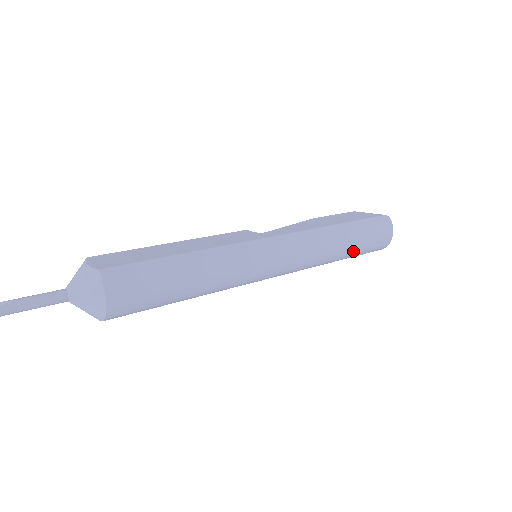
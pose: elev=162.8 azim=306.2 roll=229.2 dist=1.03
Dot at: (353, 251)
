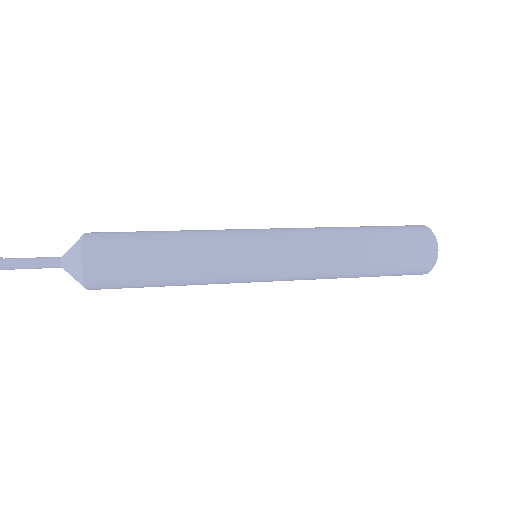
Dot at: (377, 243)
